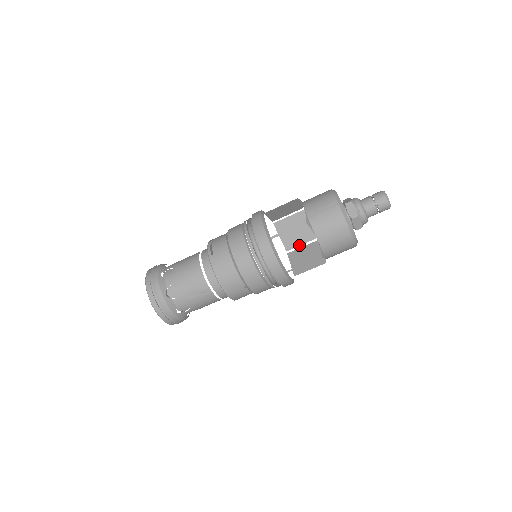
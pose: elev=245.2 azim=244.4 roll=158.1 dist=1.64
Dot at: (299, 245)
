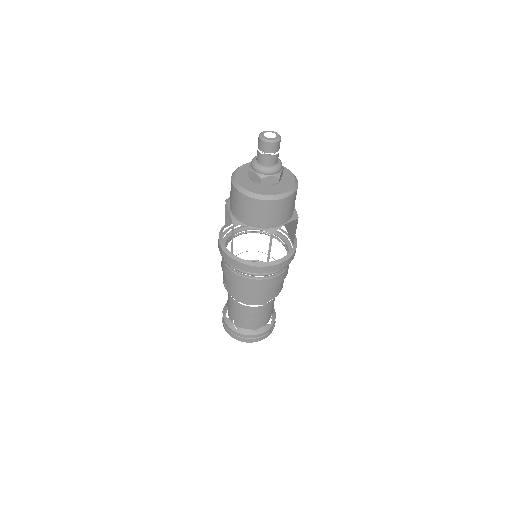
Dot at: occluded
